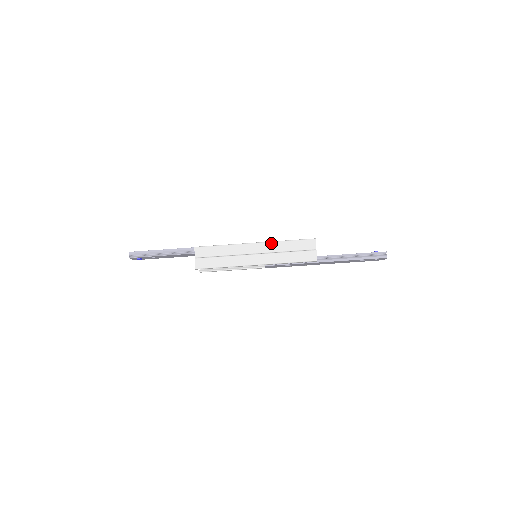
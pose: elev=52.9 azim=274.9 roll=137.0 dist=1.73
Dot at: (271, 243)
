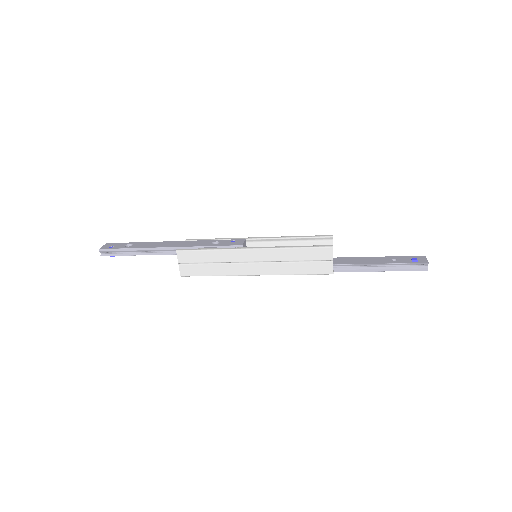
Dot at: (273, 250)
